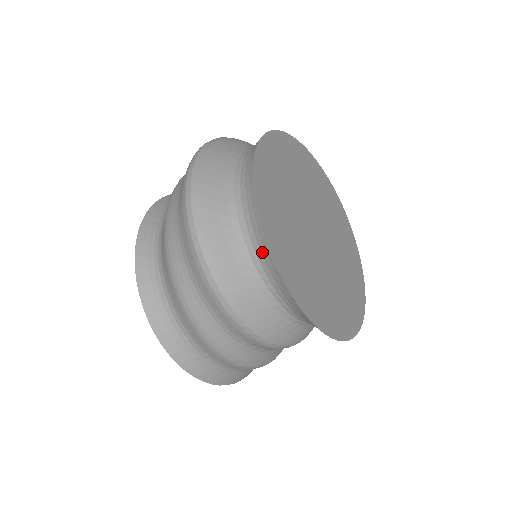
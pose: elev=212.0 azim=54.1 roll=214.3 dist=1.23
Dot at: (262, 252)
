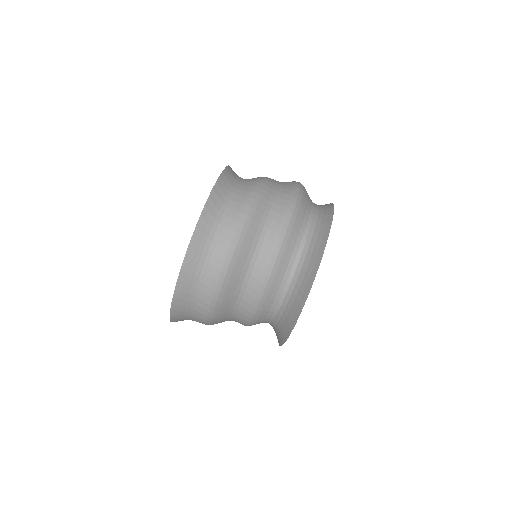
Dot at: occluded
